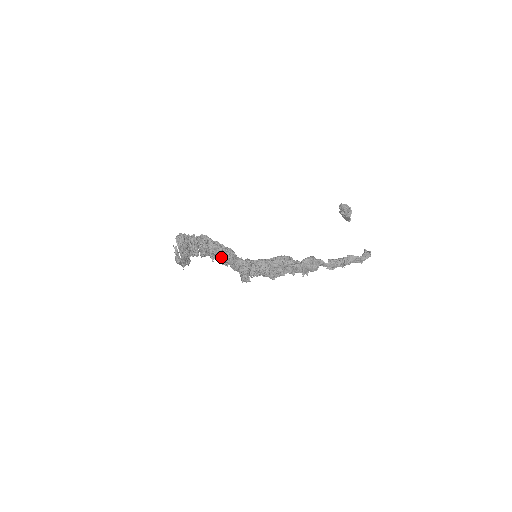
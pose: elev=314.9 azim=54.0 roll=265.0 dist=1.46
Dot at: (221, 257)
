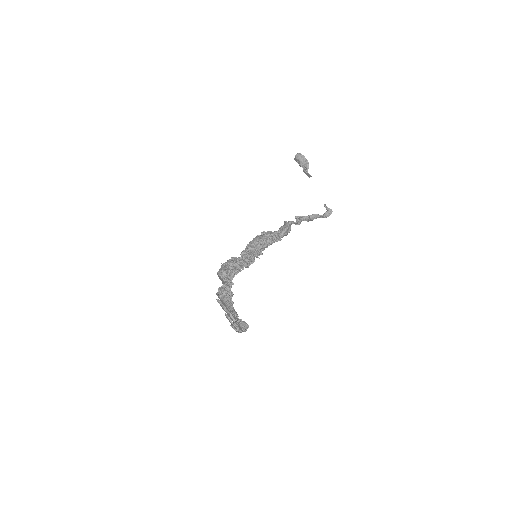
Dot at: occluded
